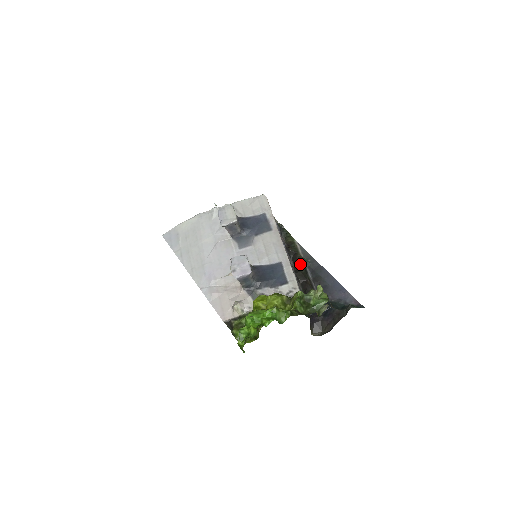
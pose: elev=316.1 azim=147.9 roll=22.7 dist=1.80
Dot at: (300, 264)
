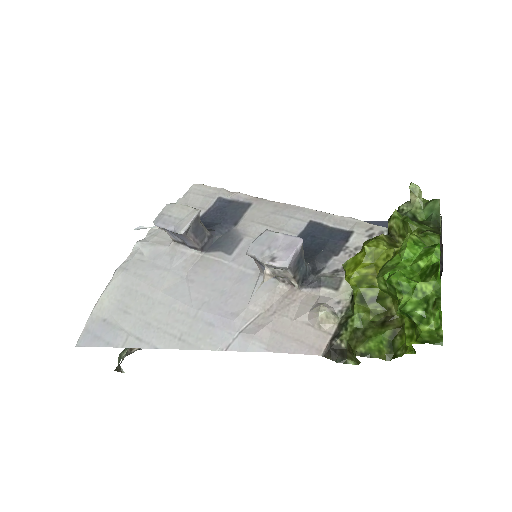
Dot at: occluded
